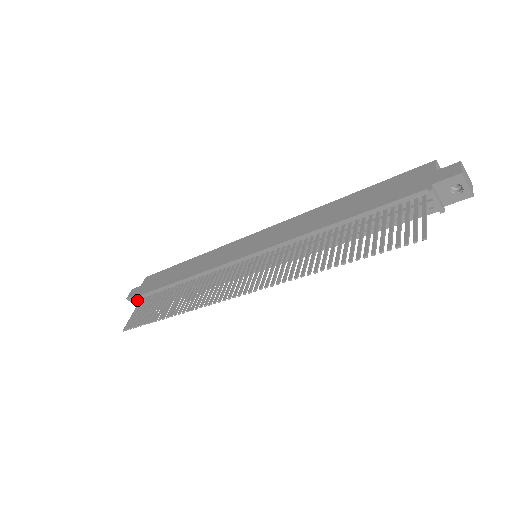
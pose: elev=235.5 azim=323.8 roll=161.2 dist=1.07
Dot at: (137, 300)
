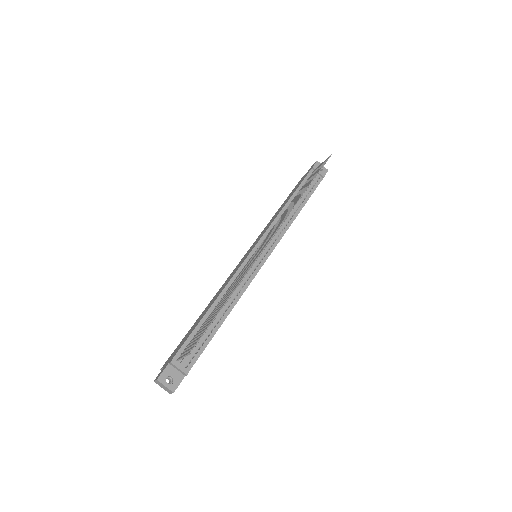
Dot at: (173, 362)
